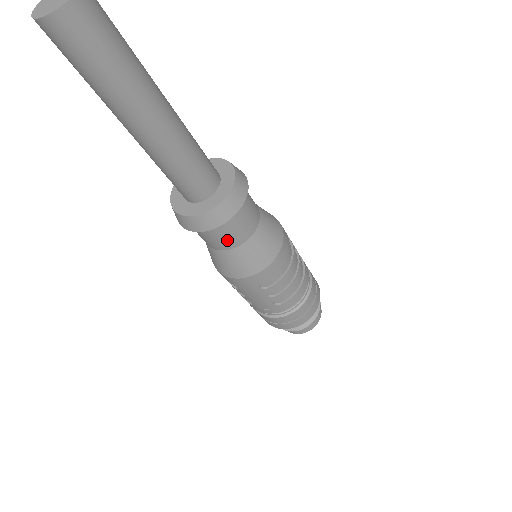
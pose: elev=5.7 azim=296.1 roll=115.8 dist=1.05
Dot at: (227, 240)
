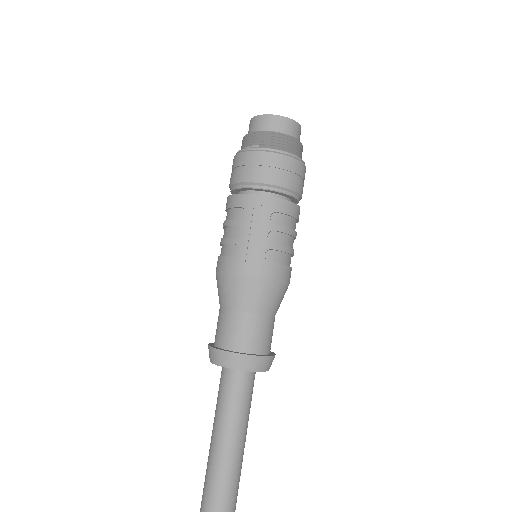
Dot at: occluded
